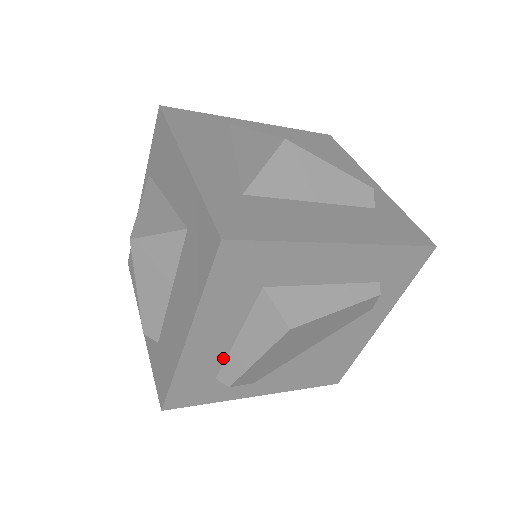
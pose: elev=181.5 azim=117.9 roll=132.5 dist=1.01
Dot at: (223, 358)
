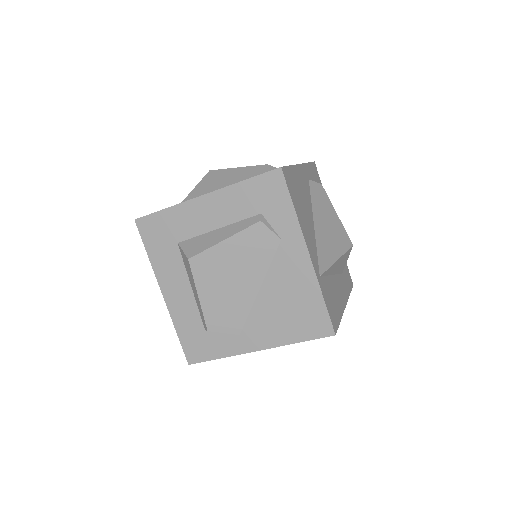
Dot at: (196, 308)
